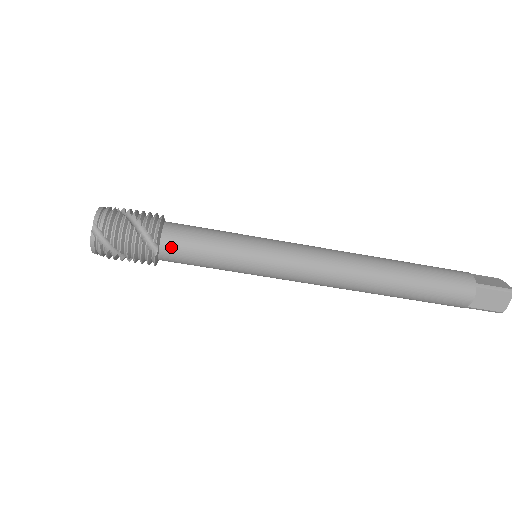
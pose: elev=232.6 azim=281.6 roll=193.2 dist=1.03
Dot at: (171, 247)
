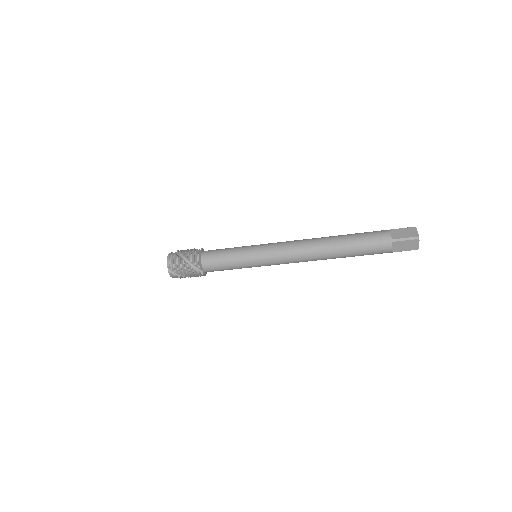
Dot at: (208, 267)
